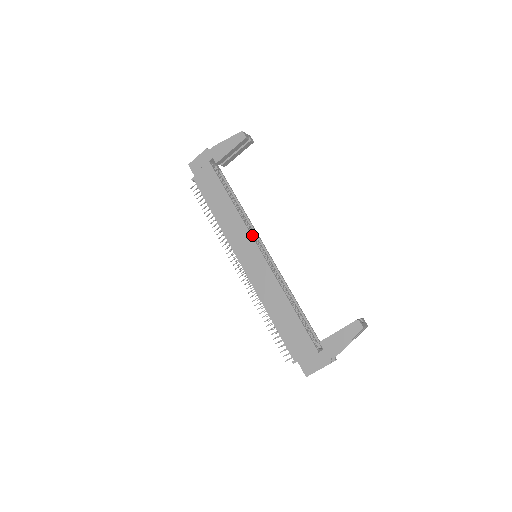
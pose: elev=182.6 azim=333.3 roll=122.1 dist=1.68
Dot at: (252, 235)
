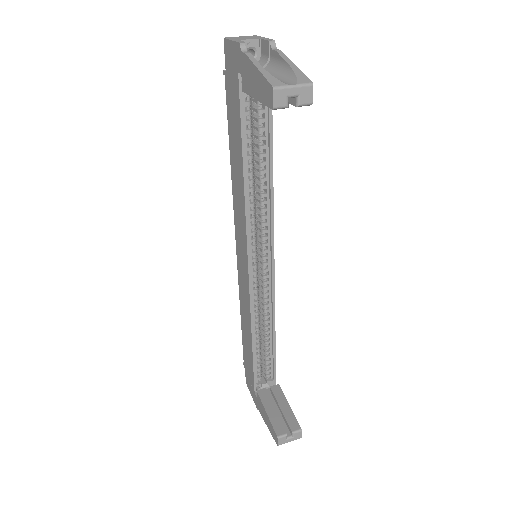
Dot at: (249, 241)
